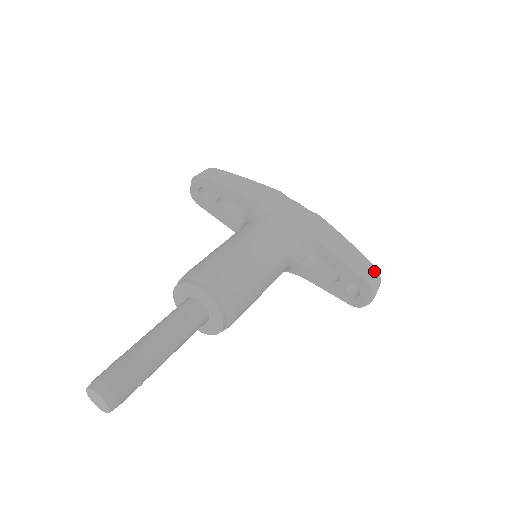
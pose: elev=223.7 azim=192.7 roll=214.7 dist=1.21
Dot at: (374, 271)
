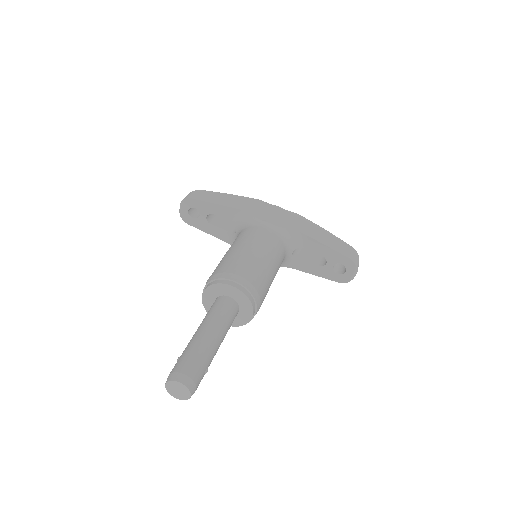
Dot at: (353, 250)
